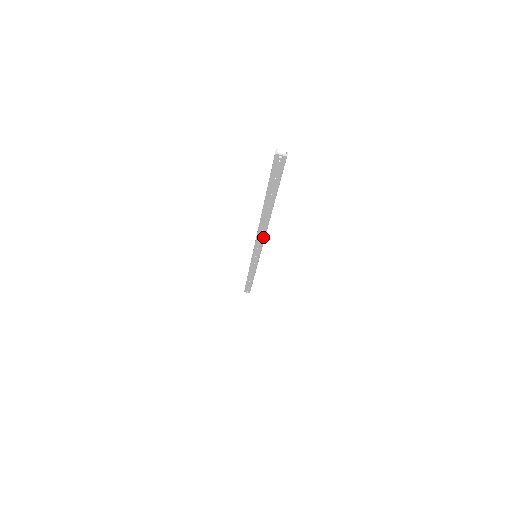
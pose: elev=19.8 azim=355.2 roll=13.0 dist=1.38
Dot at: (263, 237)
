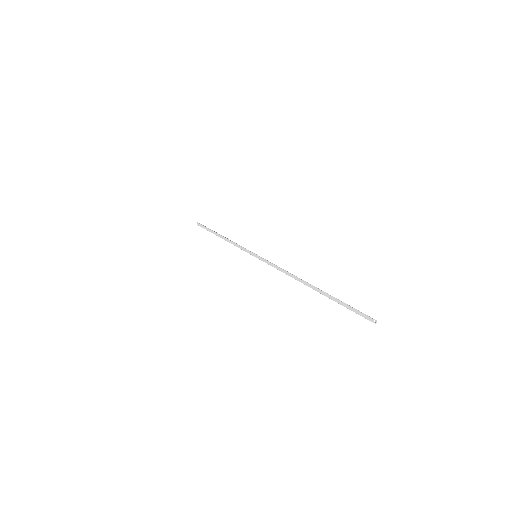
Dot at: occluded
